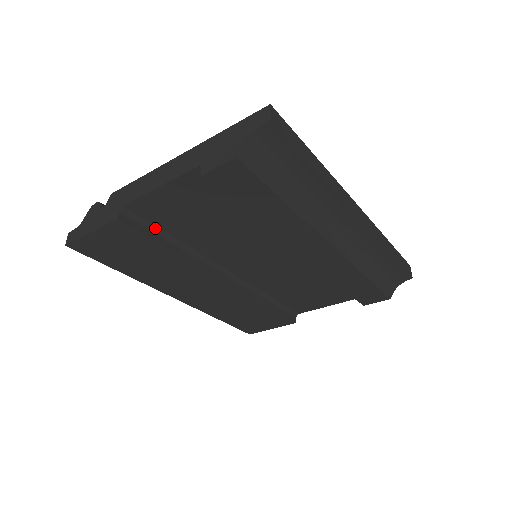
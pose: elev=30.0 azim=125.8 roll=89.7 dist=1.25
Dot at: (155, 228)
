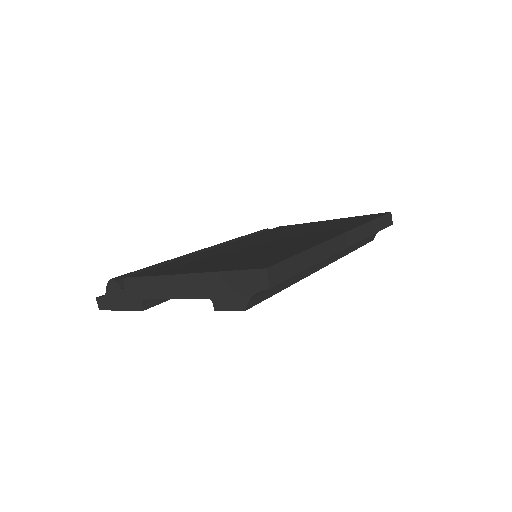
Dot at: occluded
